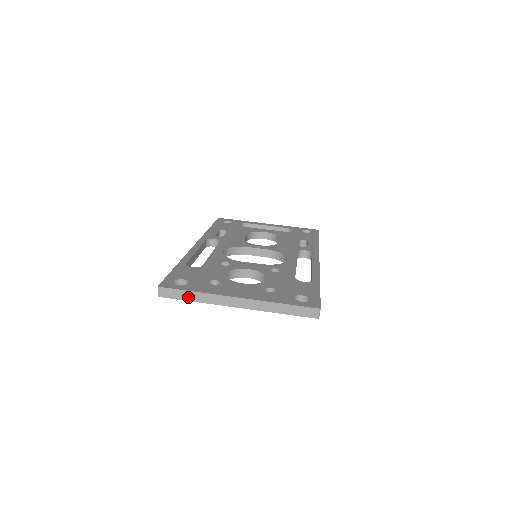
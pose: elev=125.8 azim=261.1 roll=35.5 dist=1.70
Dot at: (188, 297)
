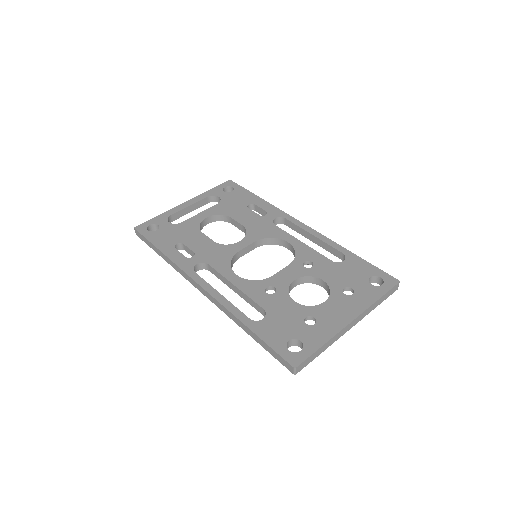
Dot at: (318, 353)
